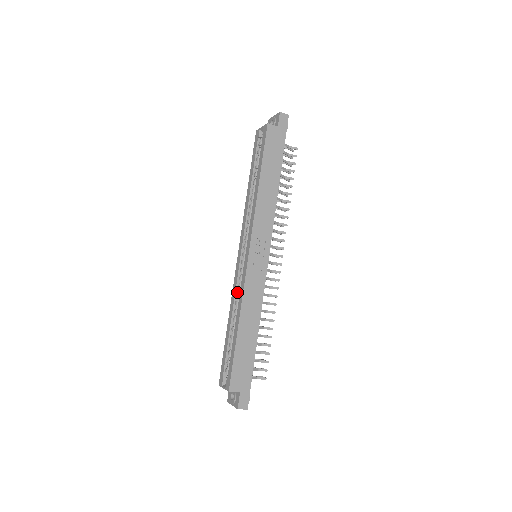
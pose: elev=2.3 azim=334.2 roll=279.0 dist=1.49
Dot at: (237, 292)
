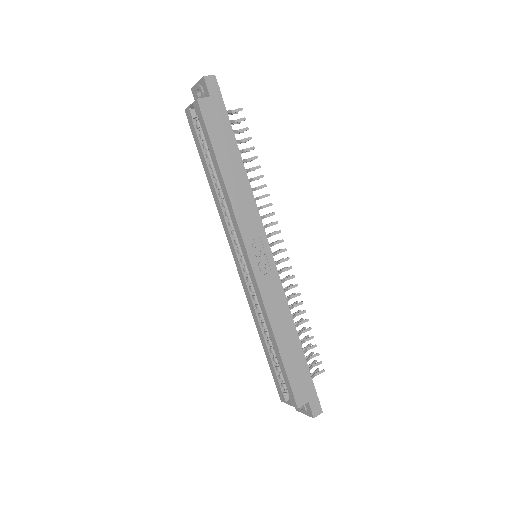
Dot at: (255, 304)
